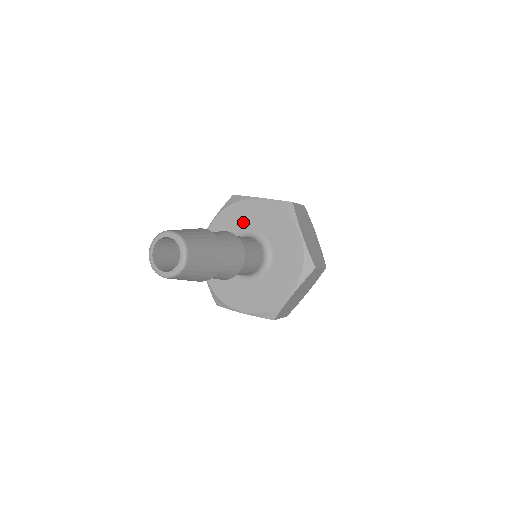
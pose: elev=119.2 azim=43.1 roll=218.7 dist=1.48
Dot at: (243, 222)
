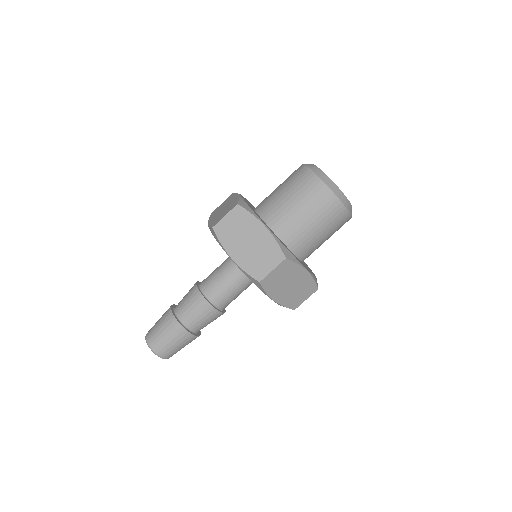
Dot at: occluded
